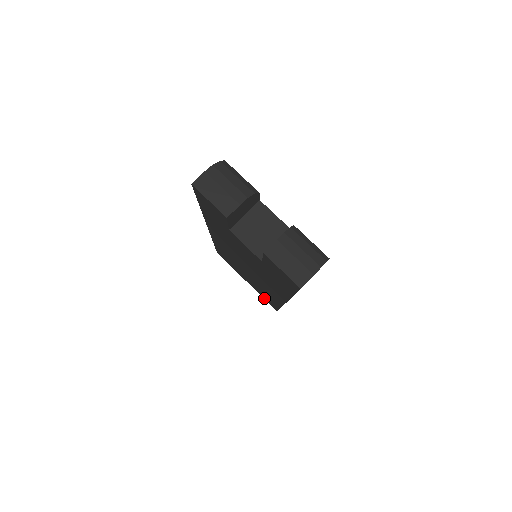
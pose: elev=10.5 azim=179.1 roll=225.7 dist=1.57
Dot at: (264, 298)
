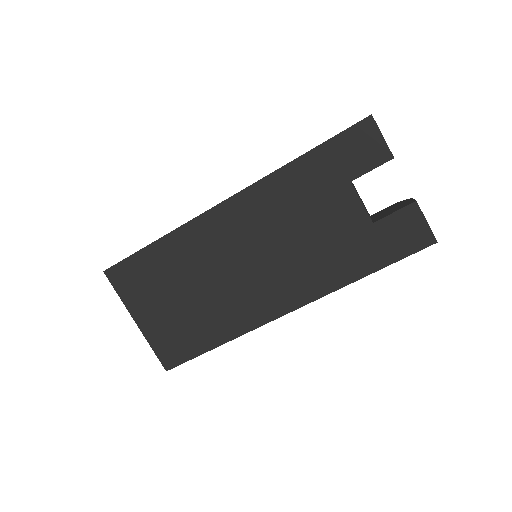
Dot at: (158, 348)
